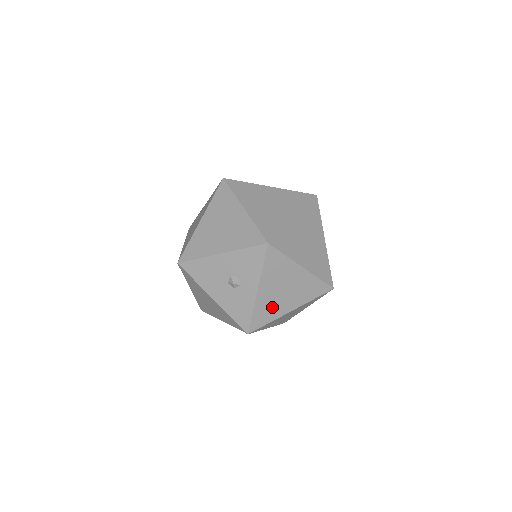
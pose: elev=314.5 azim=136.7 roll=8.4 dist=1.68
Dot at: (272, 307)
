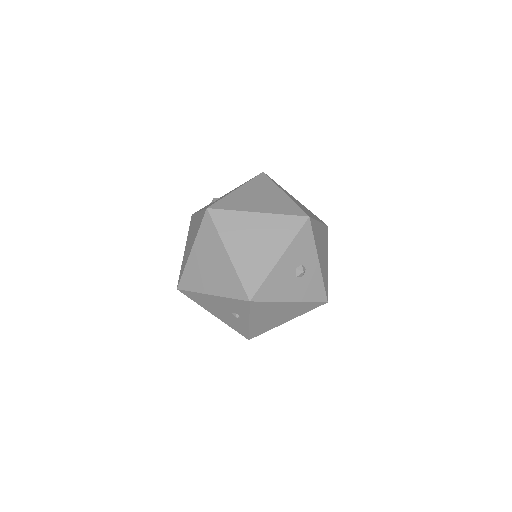
Dot at: (324, 268)
